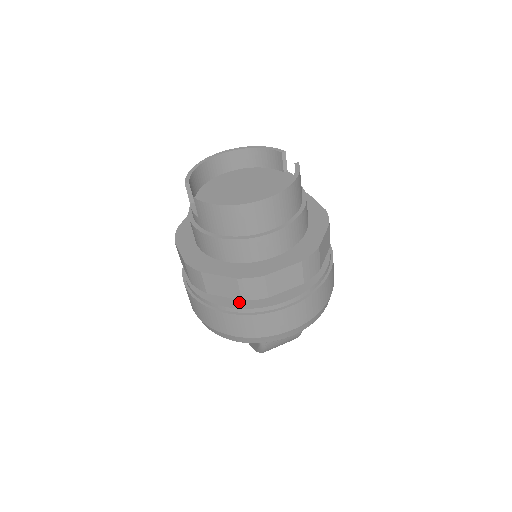
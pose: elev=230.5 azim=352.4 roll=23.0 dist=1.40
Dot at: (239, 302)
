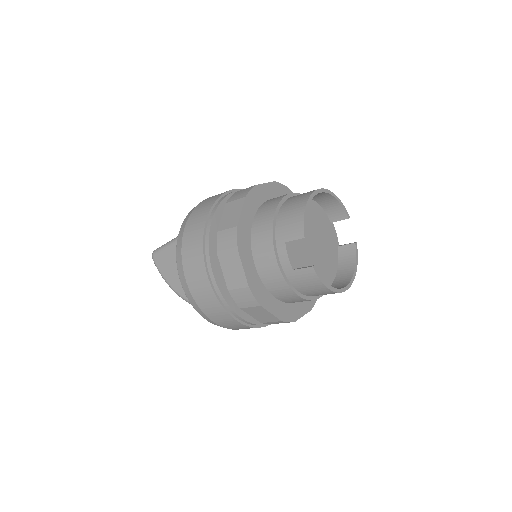
Dot at: occluded
